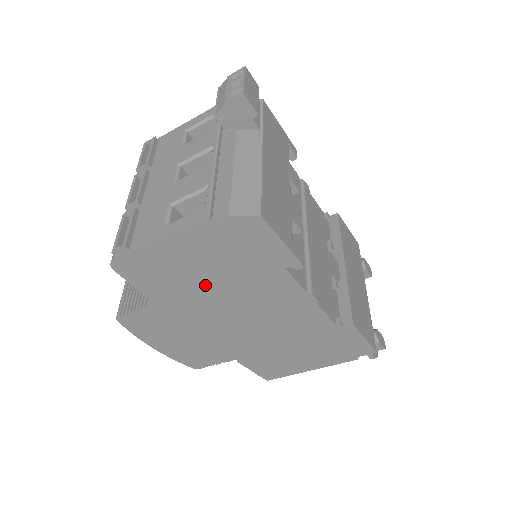
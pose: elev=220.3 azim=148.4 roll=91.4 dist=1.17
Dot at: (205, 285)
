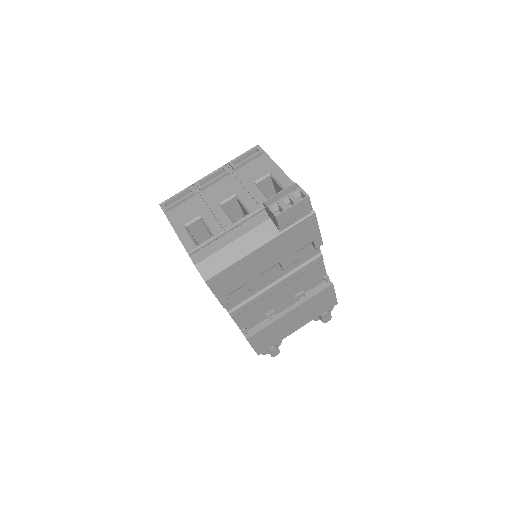
Dot at: occluded
